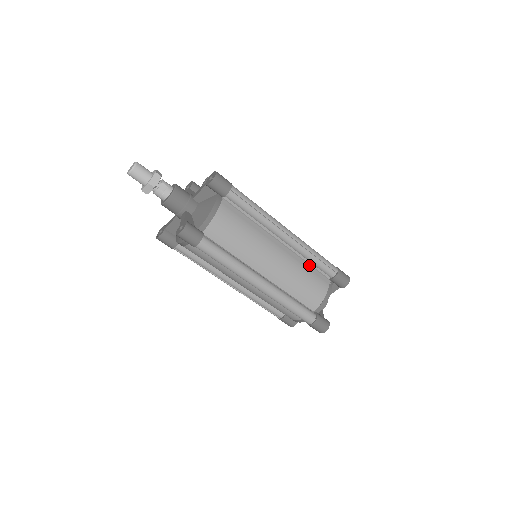
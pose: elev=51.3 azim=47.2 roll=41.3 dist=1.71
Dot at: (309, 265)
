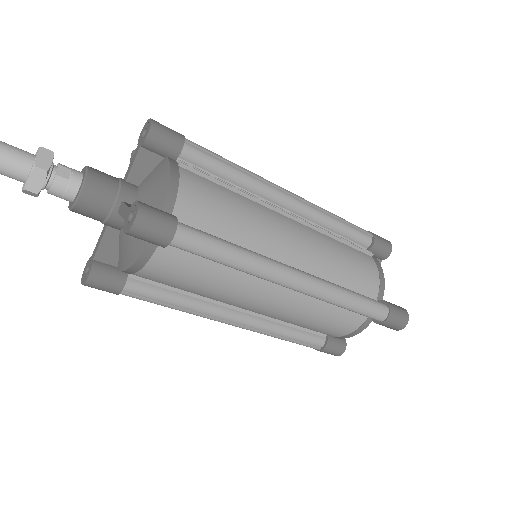
Dot at: (337, 236)
